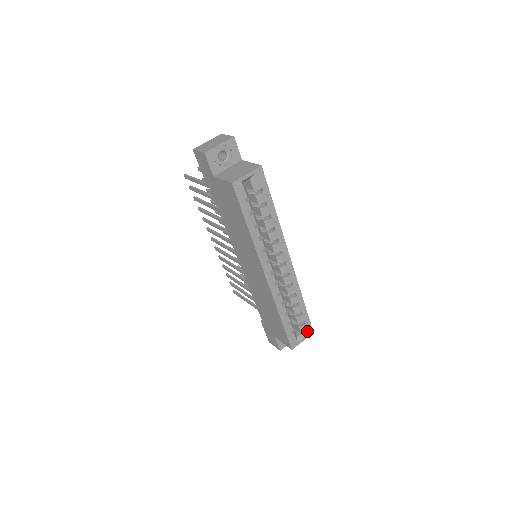
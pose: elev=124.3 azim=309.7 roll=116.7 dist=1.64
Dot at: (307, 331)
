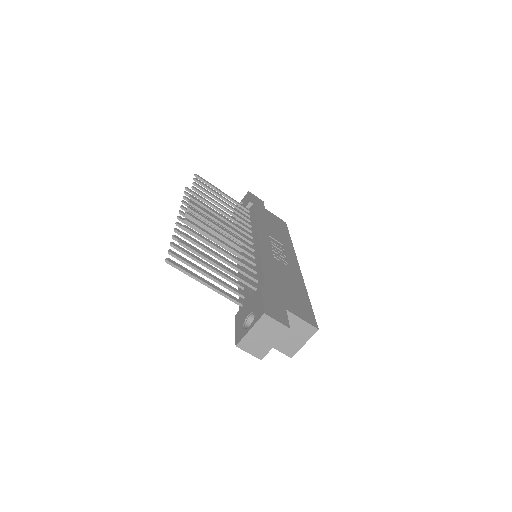
Dot at: occluded
